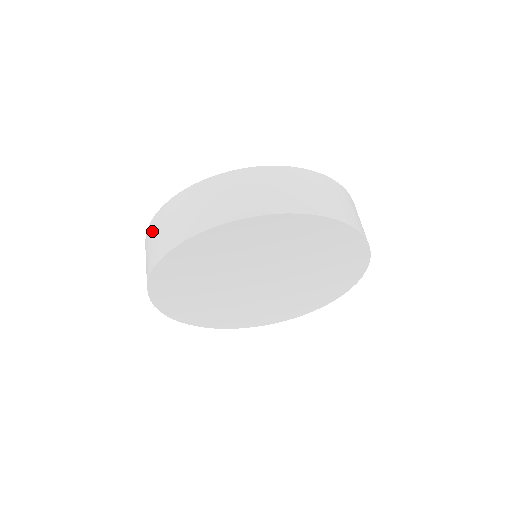
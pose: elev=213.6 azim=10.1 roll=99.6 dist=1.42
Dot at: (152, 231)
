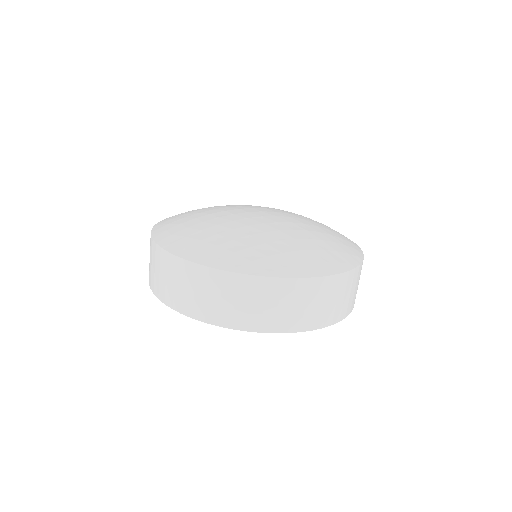
Dot at: (176, 270)
